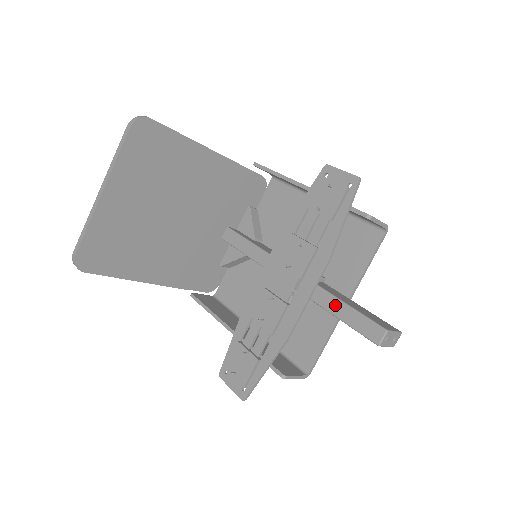
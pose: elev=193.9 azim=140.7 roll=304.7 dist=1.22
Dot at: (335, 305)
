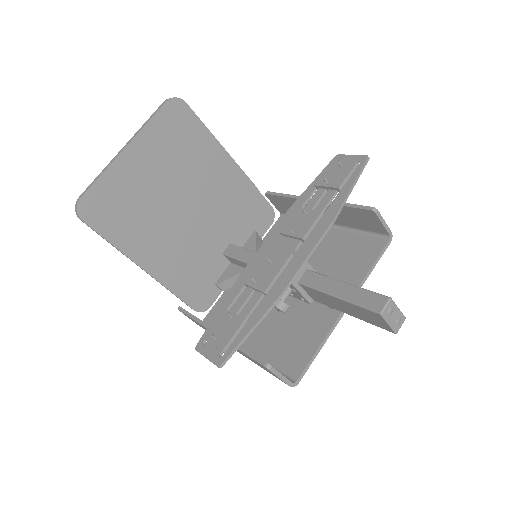
Dot at: (334, 286)
